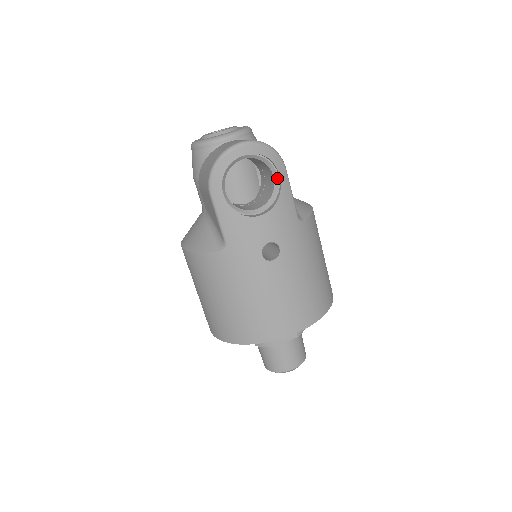
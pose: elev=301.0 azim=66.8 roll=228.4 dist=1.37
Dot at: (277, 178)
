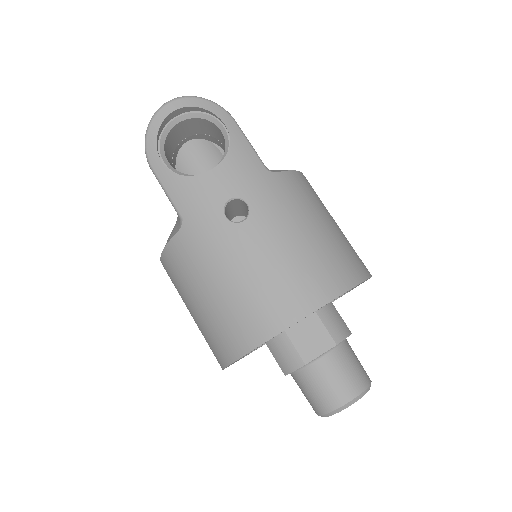
Dot at: (224, 130)
